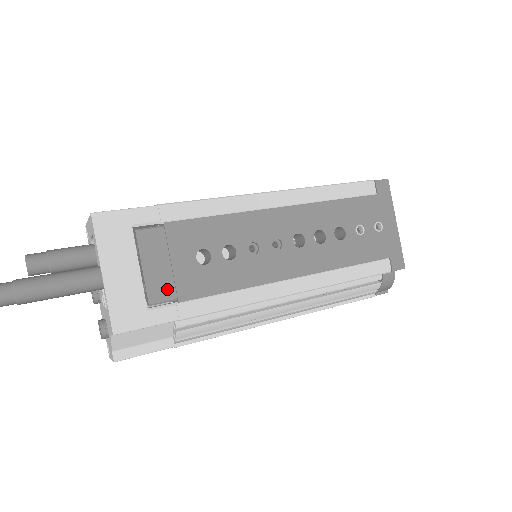
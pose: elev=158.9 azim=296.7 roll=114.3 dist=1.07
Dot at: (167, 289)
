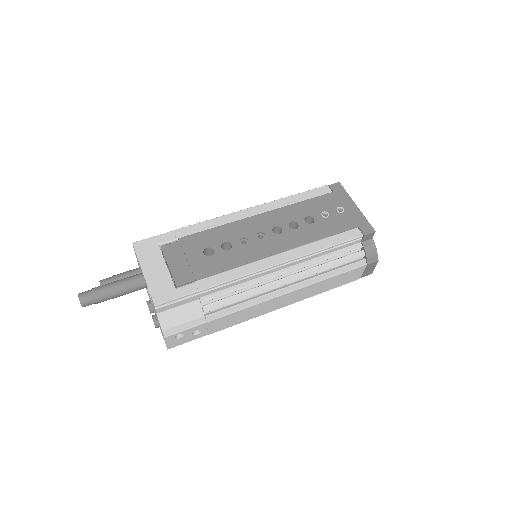
Dot at: (187, 274)
